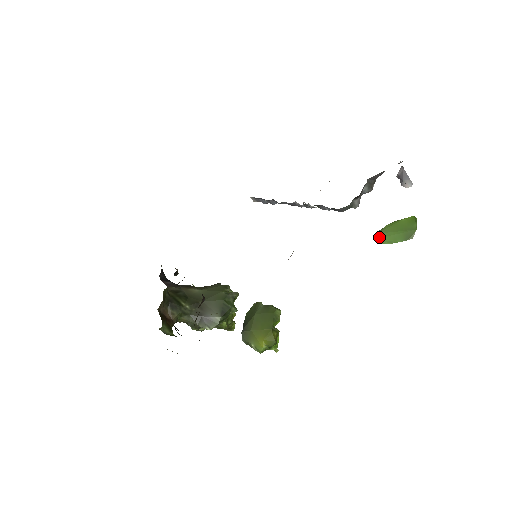
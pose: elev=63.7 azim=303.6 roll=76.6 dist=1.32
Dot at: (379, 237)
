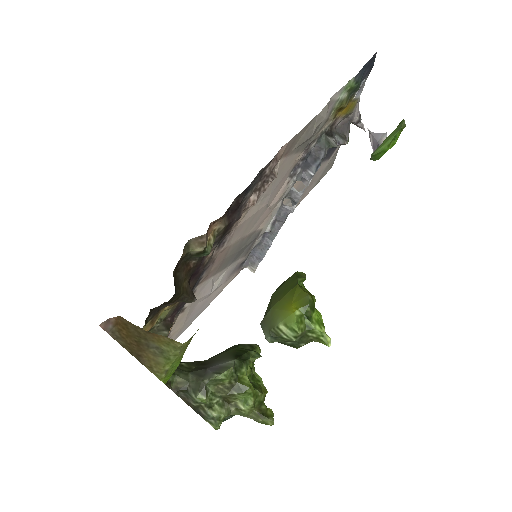
Dot at: (374, 151)
